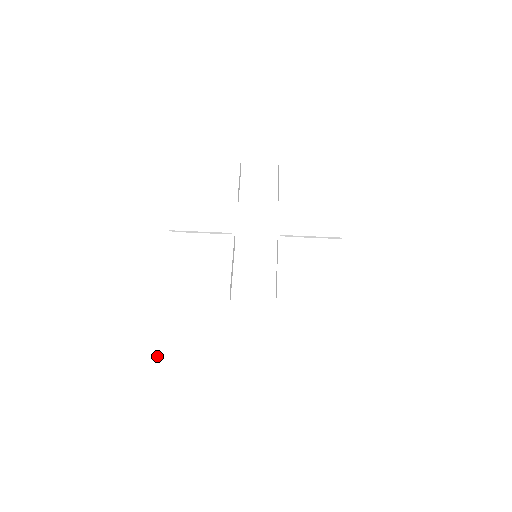
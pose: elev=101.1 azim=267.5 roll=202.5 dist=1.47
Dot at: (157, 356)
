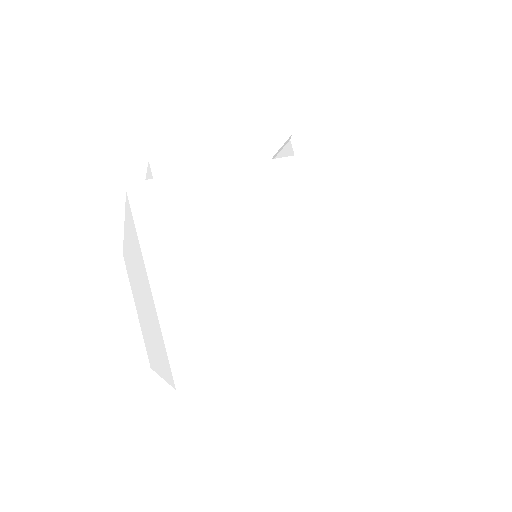
Dot at: (170, 327)
